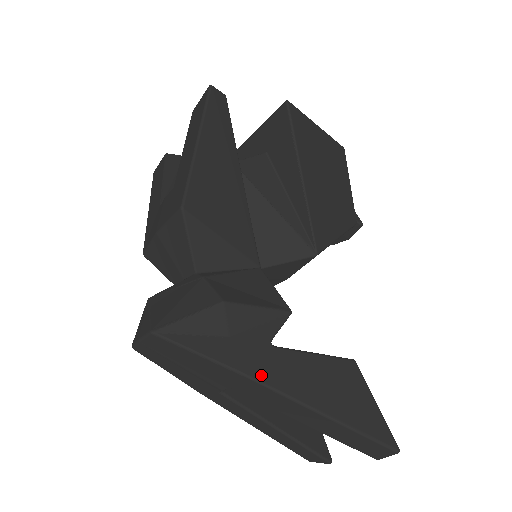
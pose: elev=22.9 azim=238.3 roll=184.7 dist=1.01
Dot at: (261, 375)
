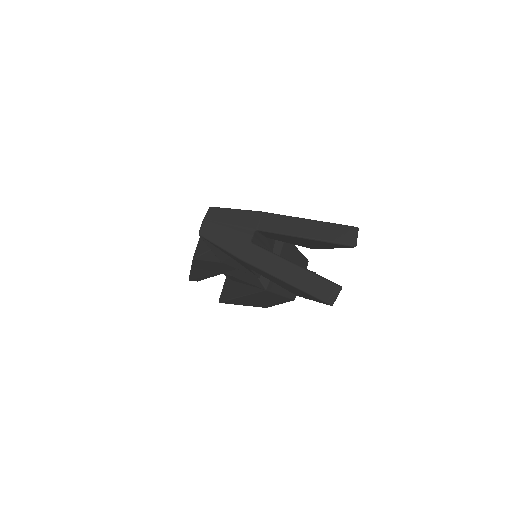
Dot at: (268, 213)
